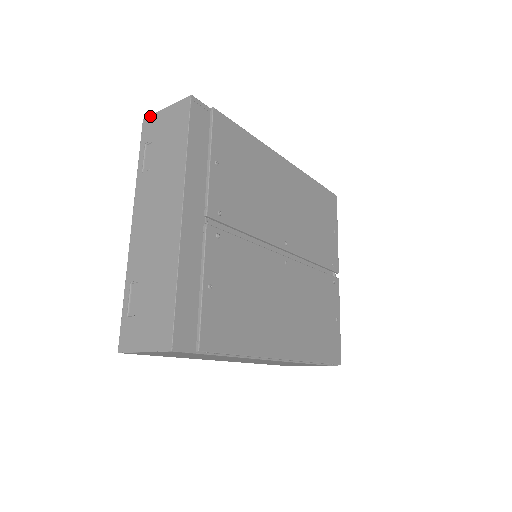
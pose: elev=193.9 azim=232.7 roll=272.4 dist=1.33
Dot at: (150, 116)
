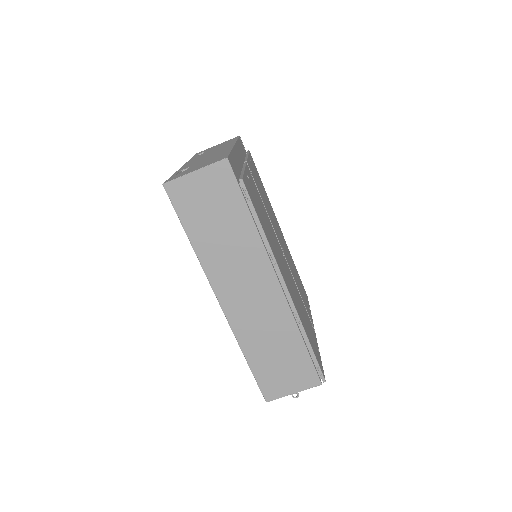
Dot at: occluded
